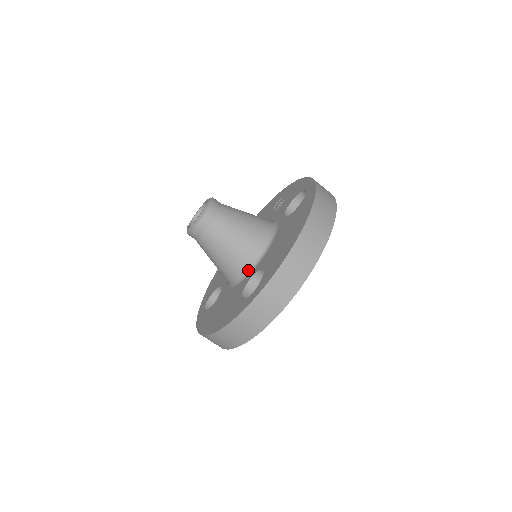
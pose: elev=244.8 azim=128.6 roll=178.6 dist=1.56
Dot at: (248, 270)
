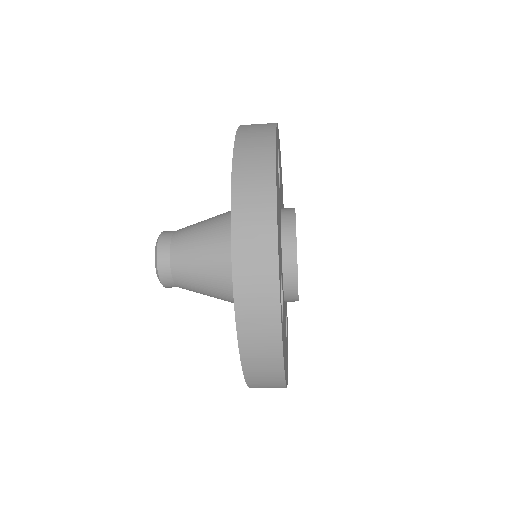
Dot at: occluded
